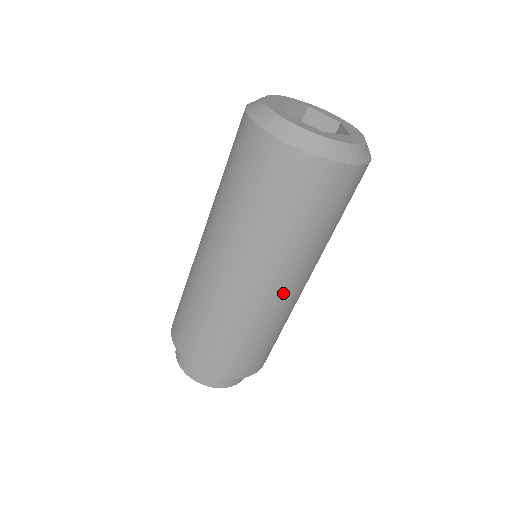
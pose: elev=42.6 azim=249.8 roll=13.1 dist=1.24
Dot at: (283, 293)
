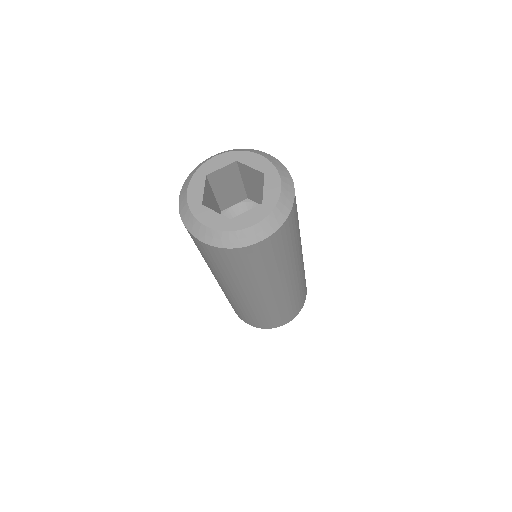
Dot at: (271, 296)
